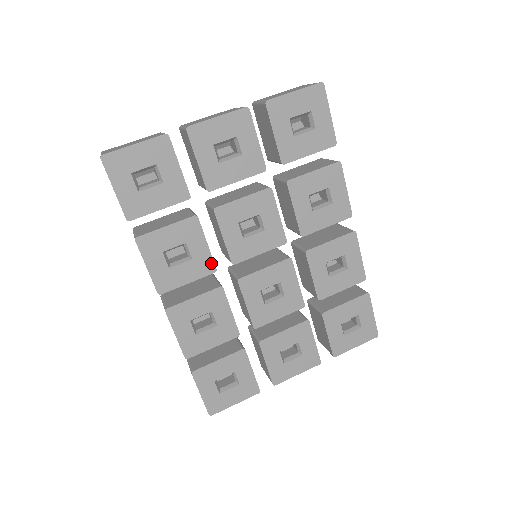
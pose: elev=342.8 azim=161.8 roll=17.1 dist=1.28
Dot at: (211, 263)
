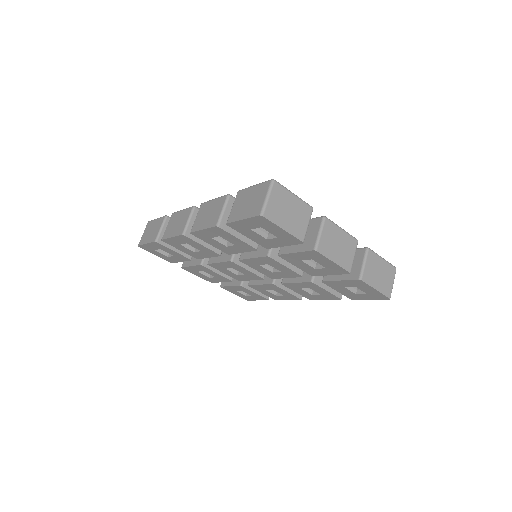
Dot at: (232, 253)
